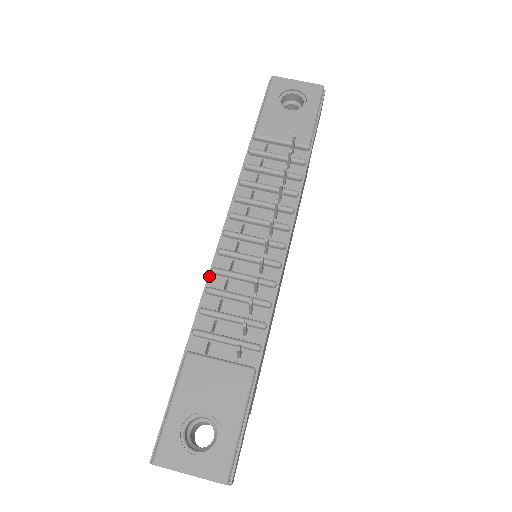
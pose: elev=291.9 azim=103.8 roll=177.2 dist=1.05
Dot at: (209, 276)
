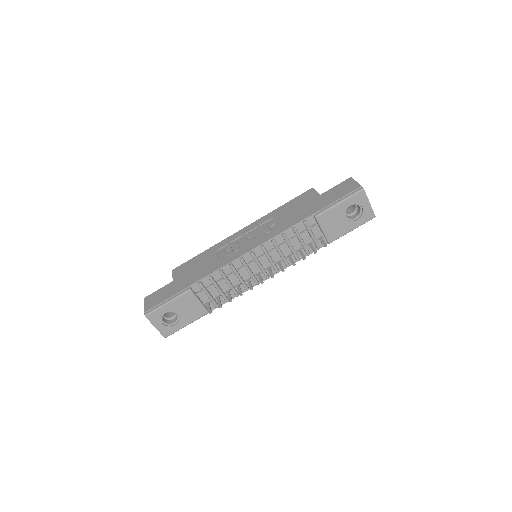
Dot at: (227, 265)
